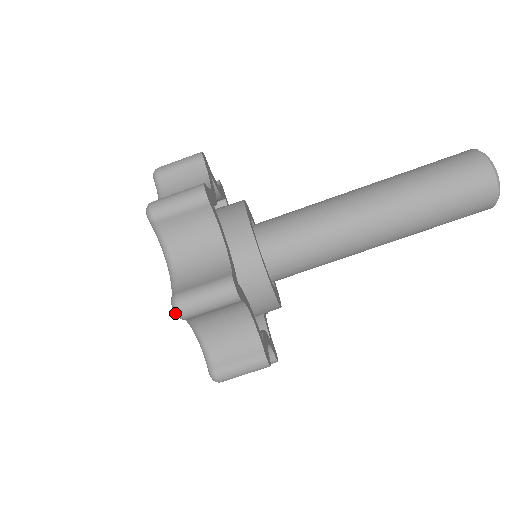
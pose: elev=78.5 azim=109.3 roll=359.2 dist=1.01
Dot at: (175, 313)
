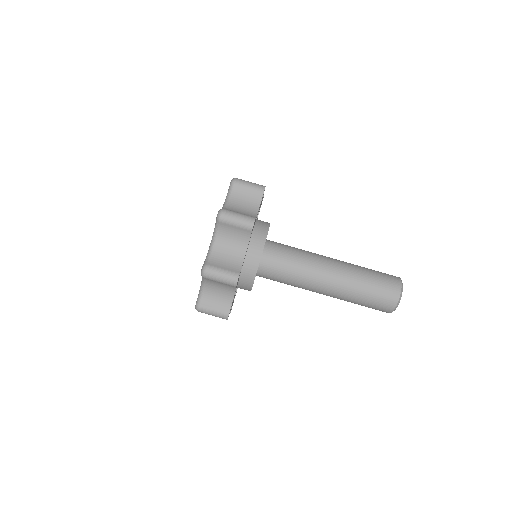
Dot at: (202, 273)
